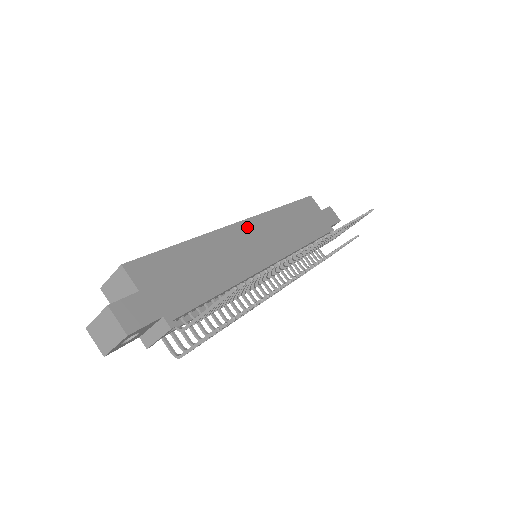
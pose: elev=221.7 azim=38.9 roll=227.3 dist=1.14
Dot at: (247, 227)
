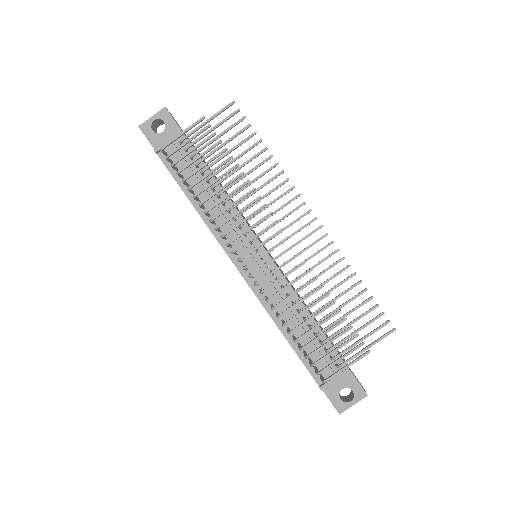
Dot at: (266, 248)
